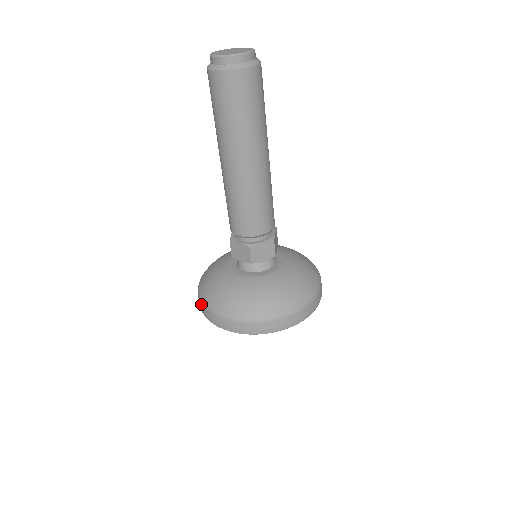
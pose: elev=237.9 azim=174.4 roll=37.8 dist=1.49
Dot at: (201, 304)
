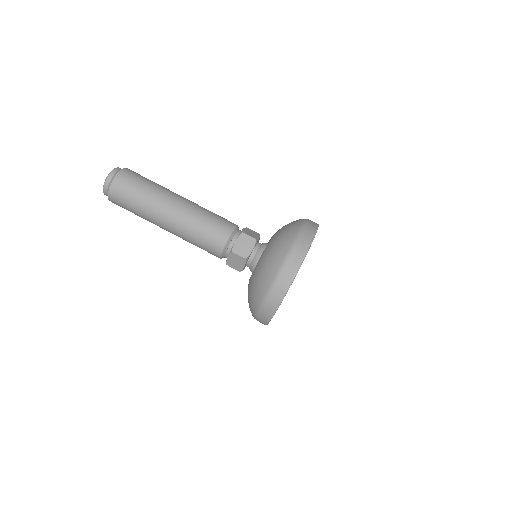
Dot at: (276, 286)
